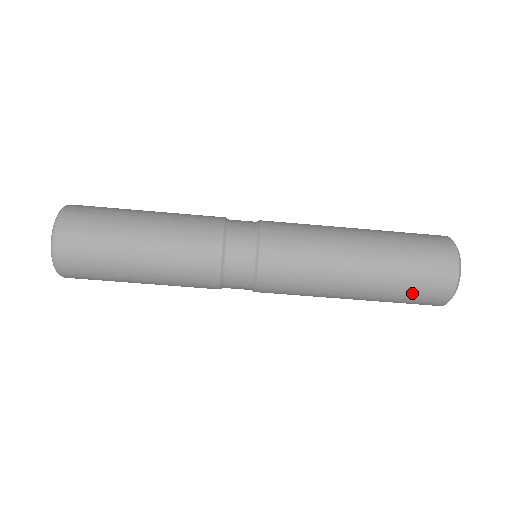
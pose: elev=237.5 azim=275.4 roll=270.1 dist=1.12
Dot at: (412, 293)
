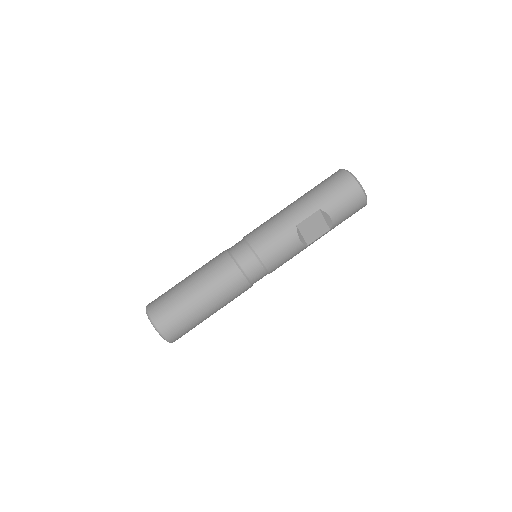
Dot at: (326, 186)
